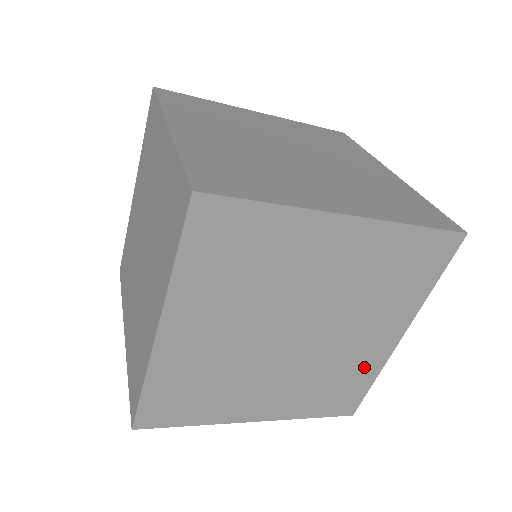
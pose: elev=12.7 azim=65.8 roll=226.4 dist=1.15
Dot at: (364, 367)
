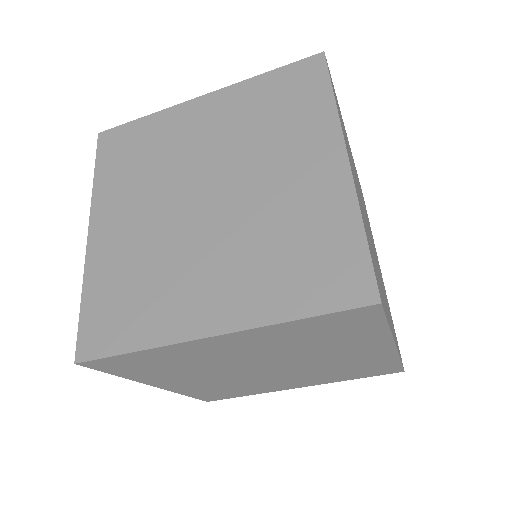
Dot at: (374, 361)
